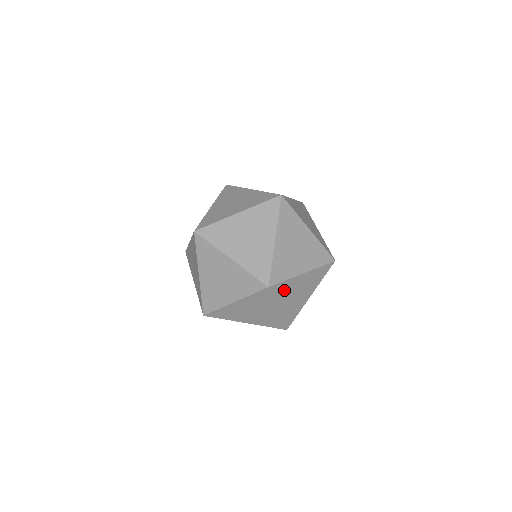
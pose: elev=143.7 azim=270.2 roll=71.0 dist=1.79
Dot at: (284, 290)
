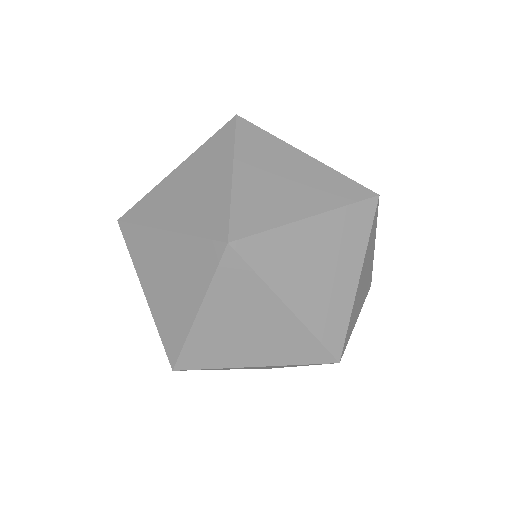
Dot at: (260, 147)
